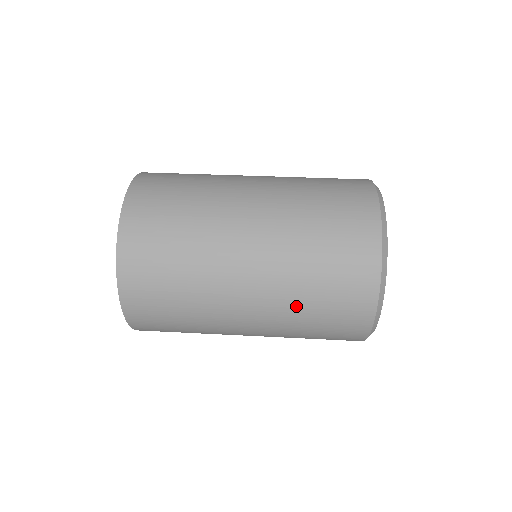
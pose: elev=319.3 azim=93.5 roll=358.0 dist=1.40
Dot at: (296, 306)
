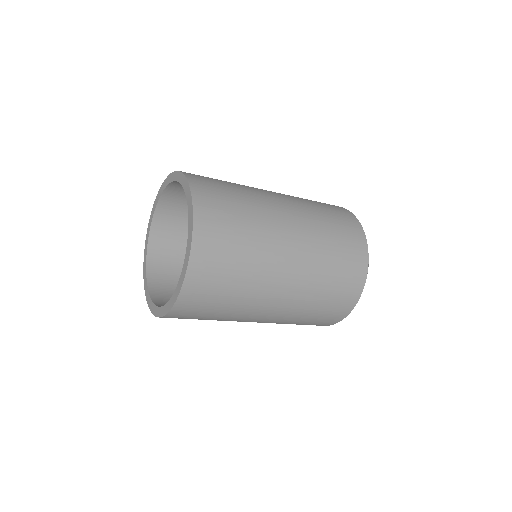
Dot at: (322, 265)
